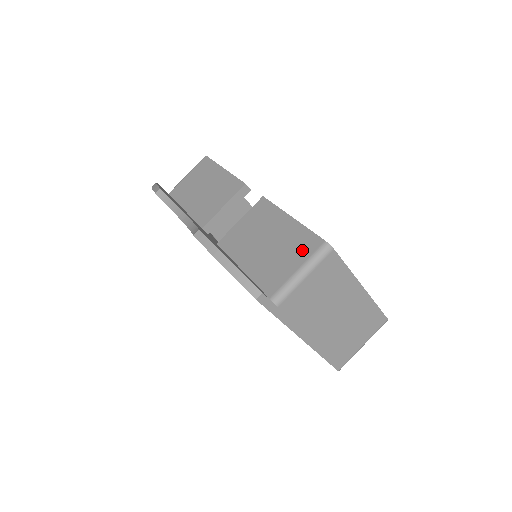
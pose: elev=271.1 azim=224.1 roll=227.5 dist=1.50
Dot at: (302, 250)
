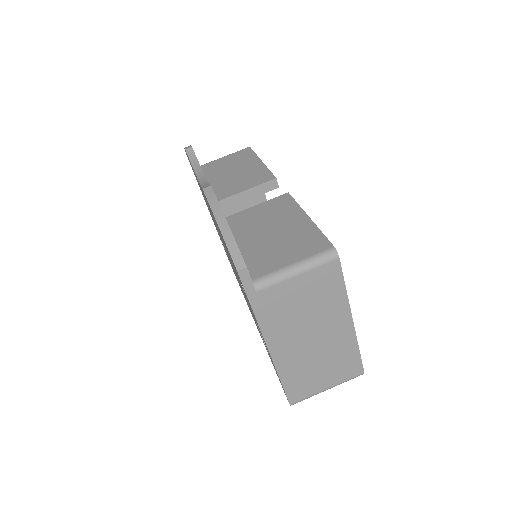
Dot at: (306, 247)
